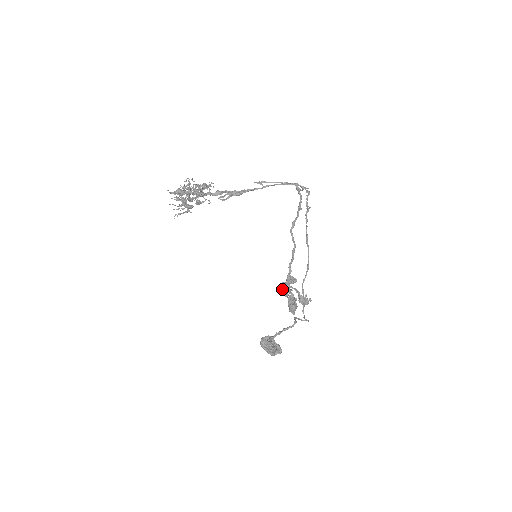
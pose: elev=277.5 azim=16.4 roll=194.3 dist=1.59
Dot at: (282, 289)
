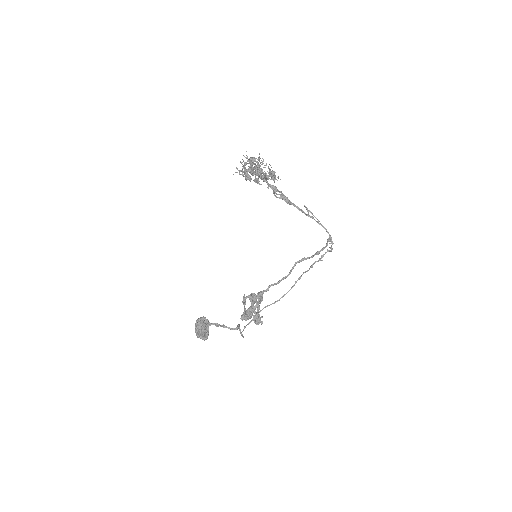
Dot at: (247, 297)
